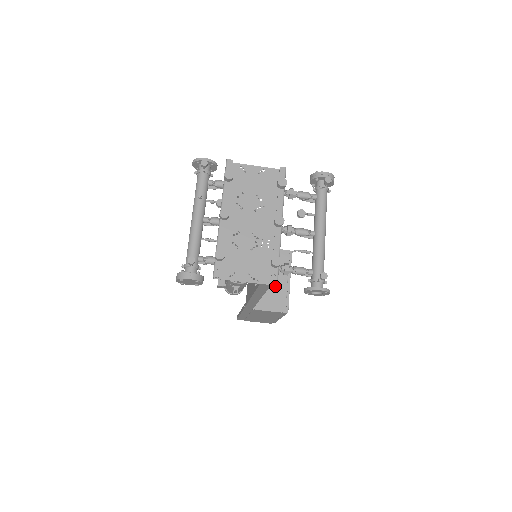
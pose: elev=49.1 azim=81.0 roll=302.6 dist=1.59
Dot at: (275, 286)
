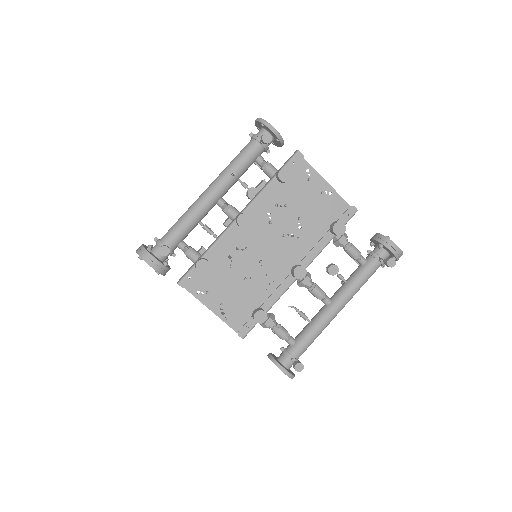
Dot at: occluded
